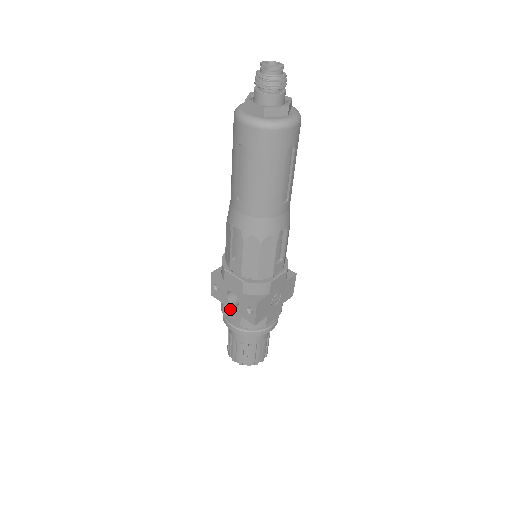
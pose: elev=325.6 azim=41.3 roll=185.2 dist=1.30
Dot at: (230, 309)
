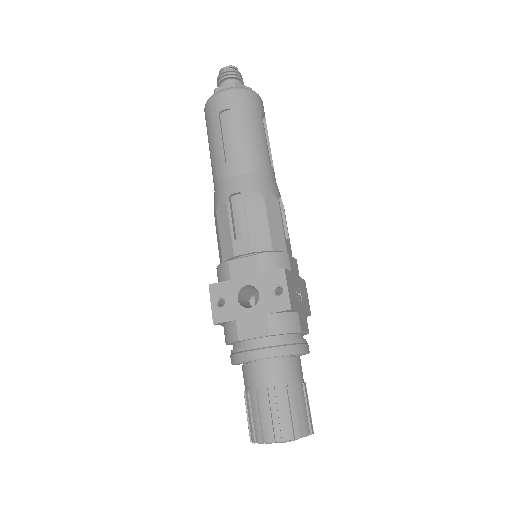
Dot at: (248, 319)
